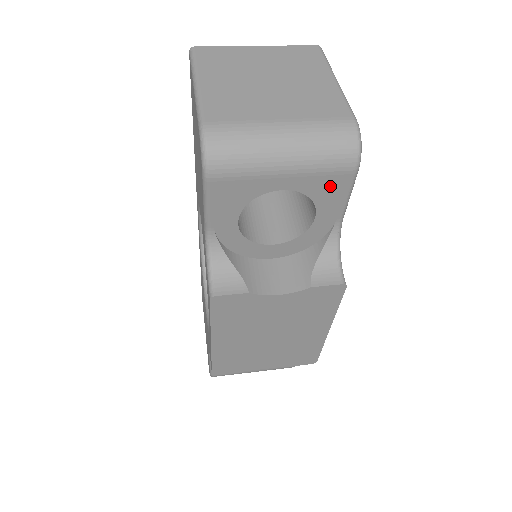
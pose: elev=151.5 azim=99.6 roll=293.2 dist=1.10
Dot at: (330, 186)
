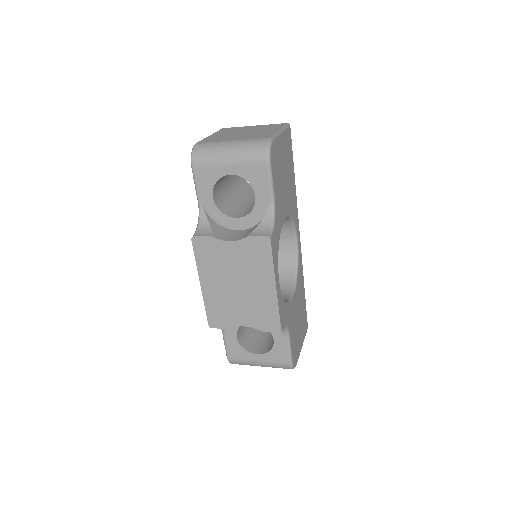
Dot at: (256, 173)
